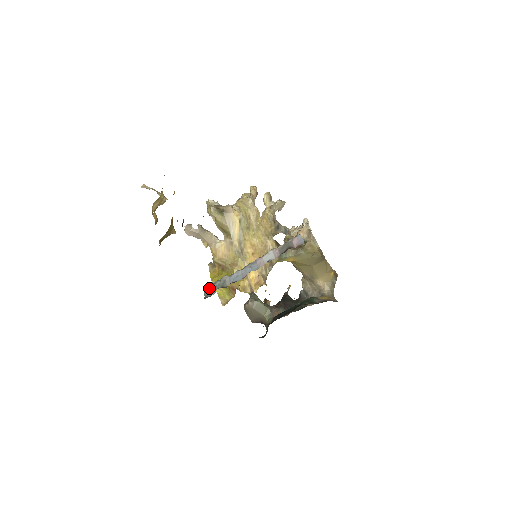
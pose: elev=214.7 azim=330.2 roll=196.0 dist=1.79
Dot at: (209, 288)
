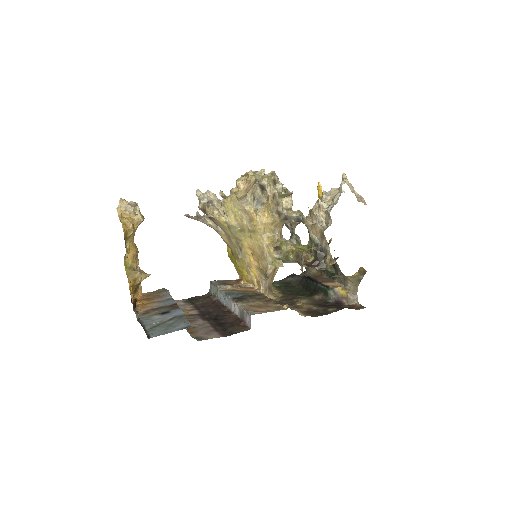
Dot at: (211, 284)
